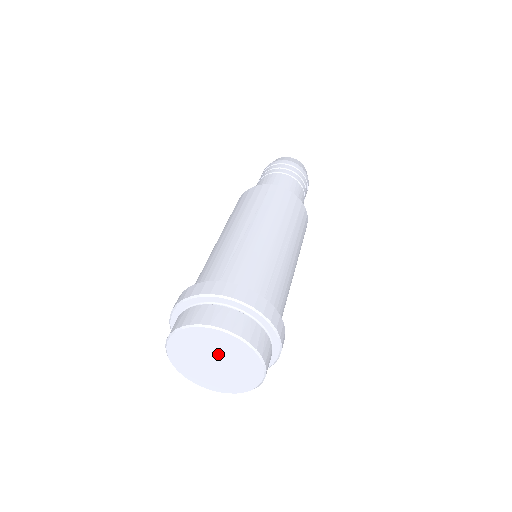
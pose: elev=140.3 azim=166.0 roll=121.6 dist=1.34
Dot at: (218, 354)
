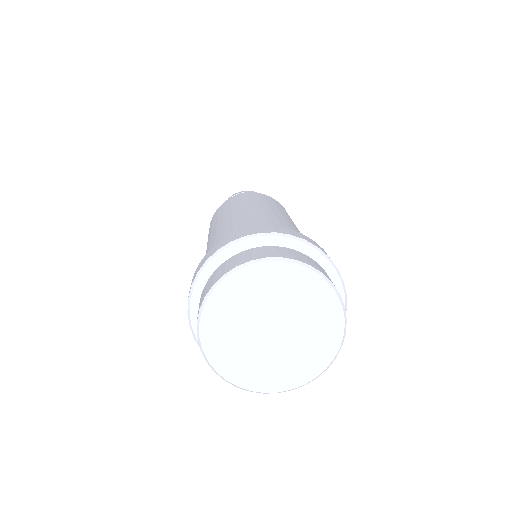
Dot at: (262, 313)
